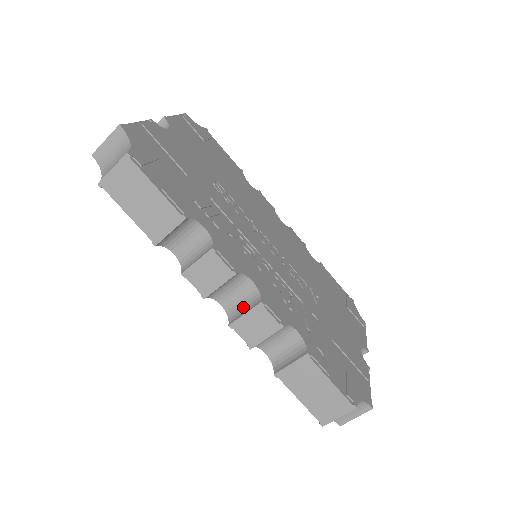
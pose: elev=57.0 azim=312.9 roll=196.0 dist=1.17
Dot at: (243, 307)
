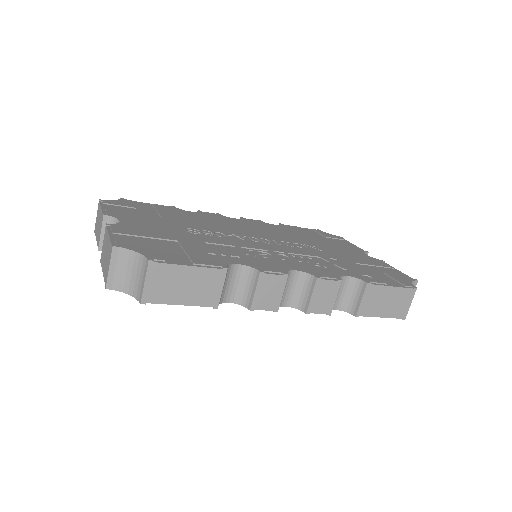
Dot at: (304, 293)
